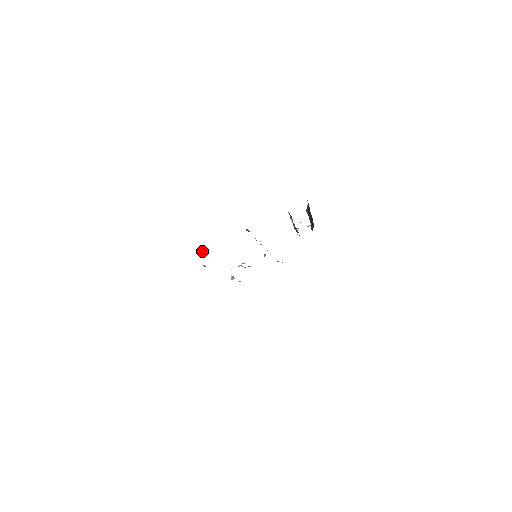
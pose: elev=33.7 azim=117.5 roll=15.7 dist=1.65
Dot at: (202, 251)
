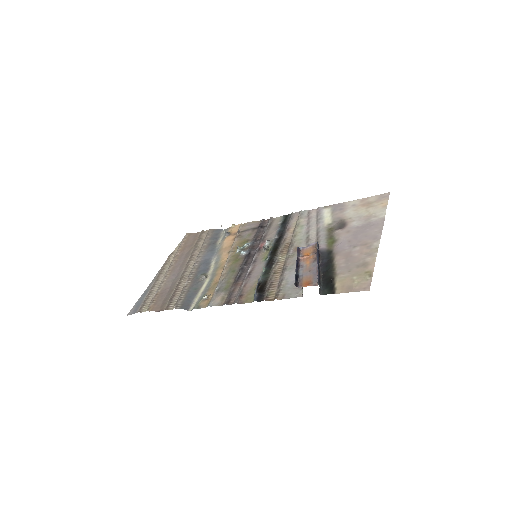
Dot at: (206, 298)
